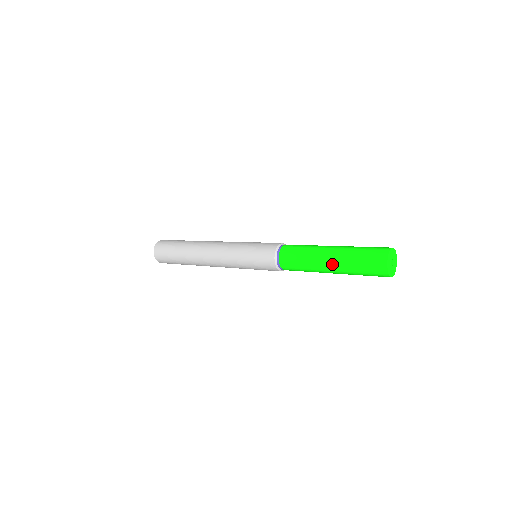
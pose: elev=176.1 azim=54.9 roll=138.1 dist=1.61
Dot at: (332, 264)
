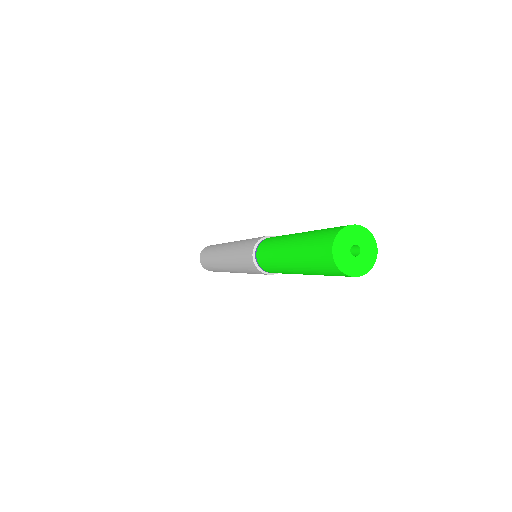
Dot at: (289, 248)
